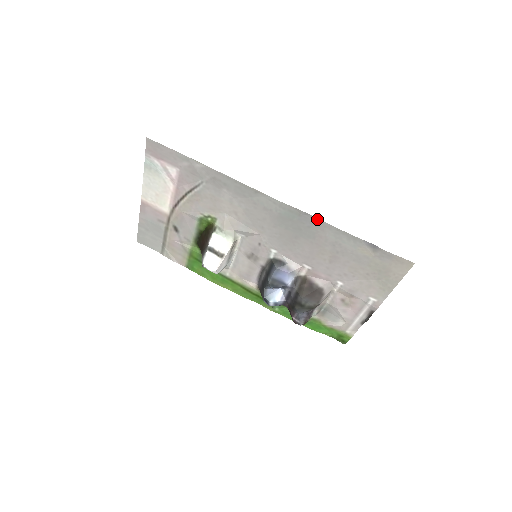
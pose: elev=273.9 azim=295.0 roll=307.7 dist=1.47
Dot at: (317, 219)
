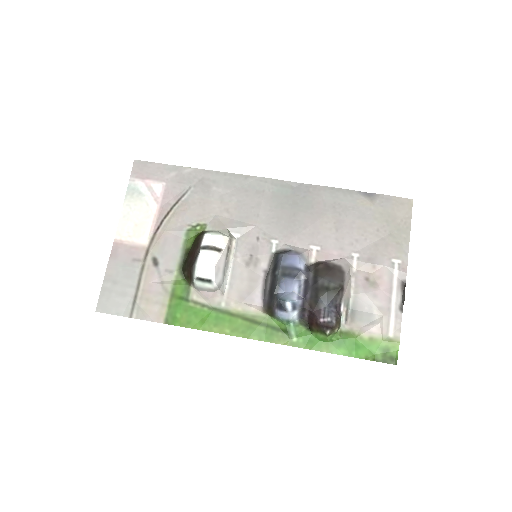
Dot at: (309, 185)
